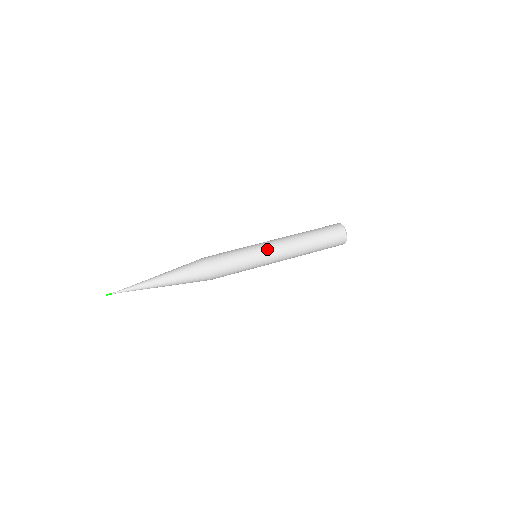
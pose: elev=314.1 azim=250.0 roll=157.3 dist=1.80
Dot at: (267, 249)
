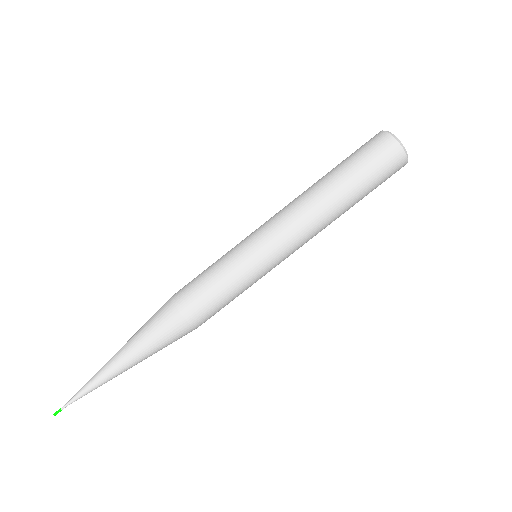
Dot at: (271, 246)
